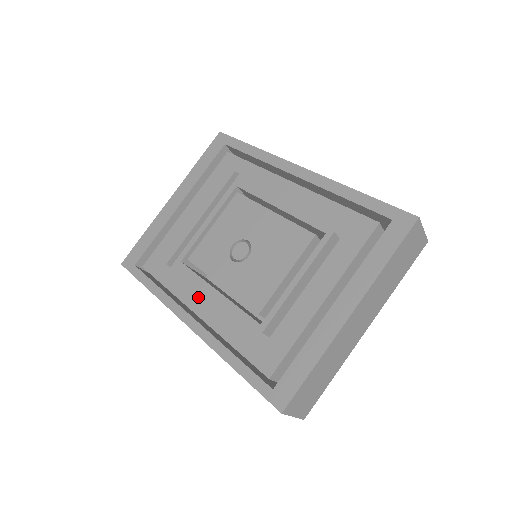
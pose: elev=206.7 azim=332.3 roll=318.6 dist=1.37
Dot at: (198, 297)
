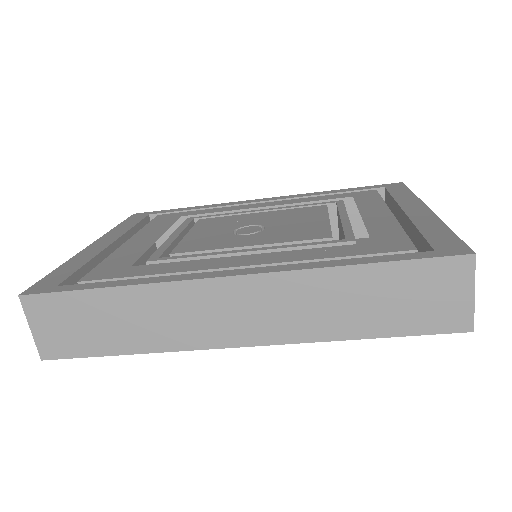
Dot at: (223, 259)
